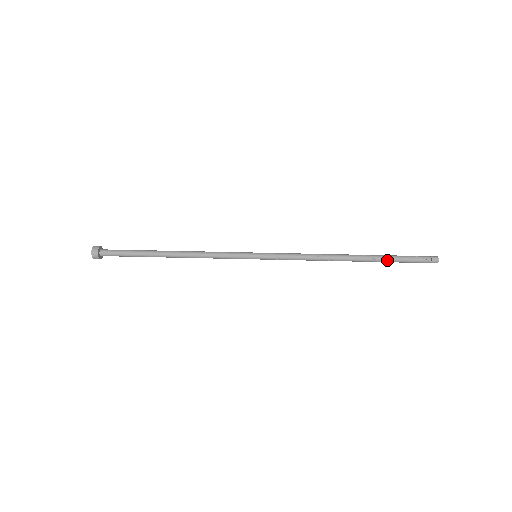
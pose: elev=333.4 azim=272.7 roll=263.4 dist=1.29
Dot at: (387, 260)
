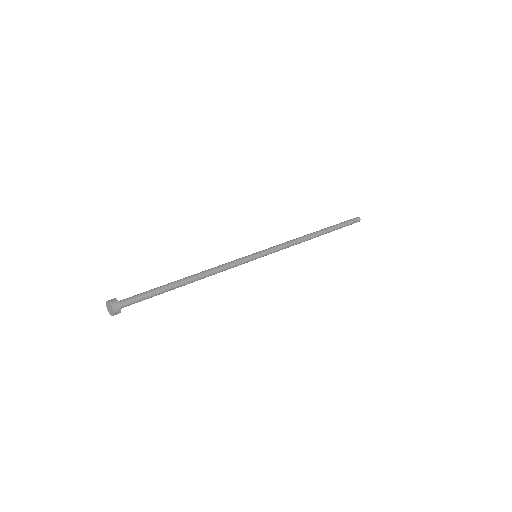
Dot at: (336, 229)
